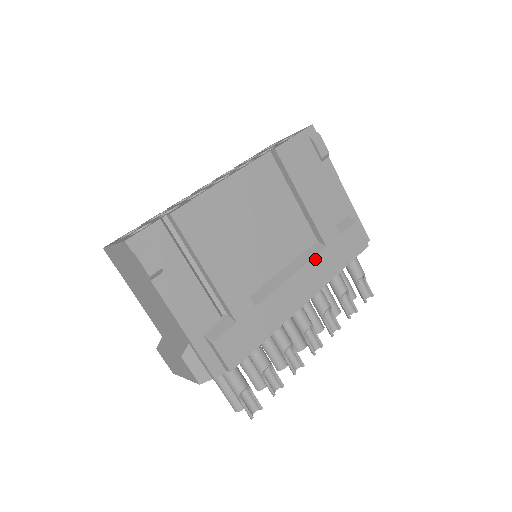
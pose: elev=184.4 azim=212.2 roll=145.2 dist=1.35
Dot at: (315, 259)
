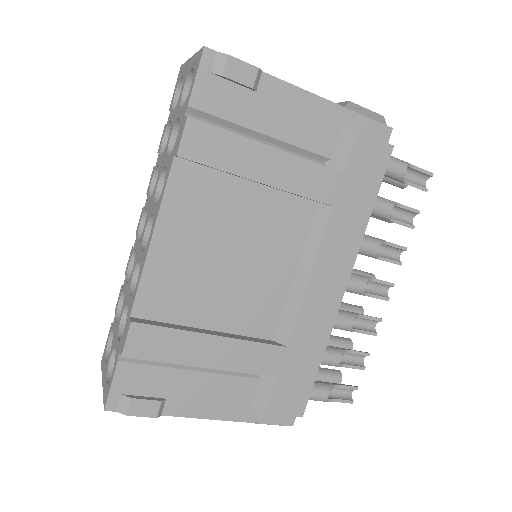
Dot at: (327, 235)
